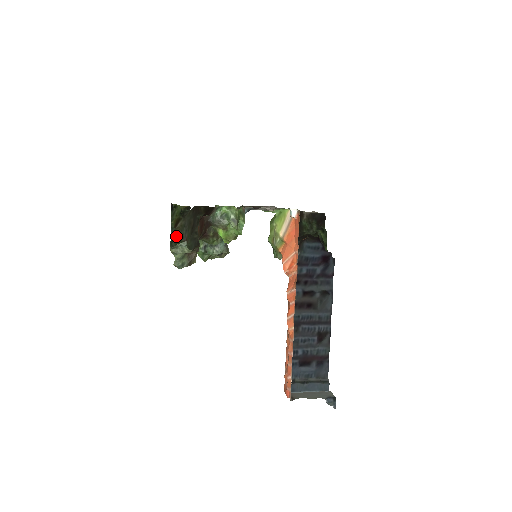
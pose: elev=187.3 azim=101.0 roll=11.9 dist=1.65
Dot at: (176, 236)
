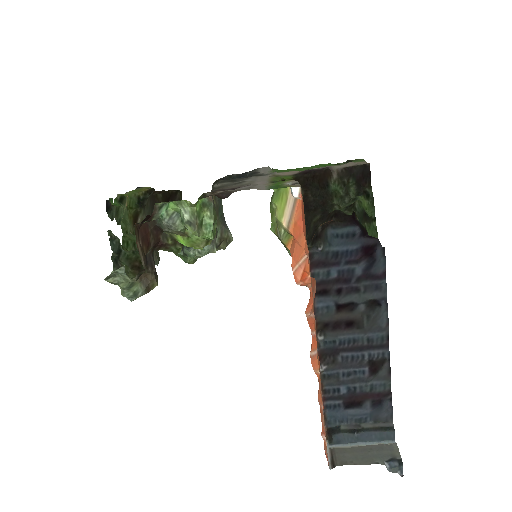
Dot at: (133, 241)
